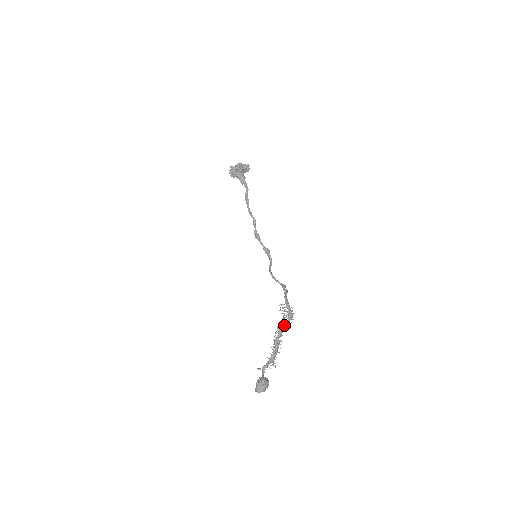
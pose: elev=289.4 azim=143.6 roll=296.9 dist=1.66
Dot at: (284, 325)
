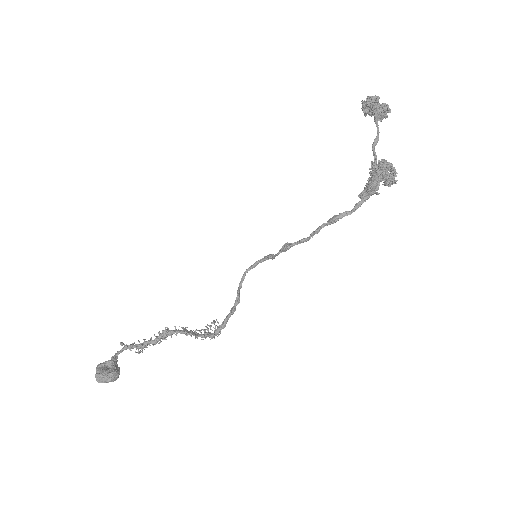
Dot at: occluded
